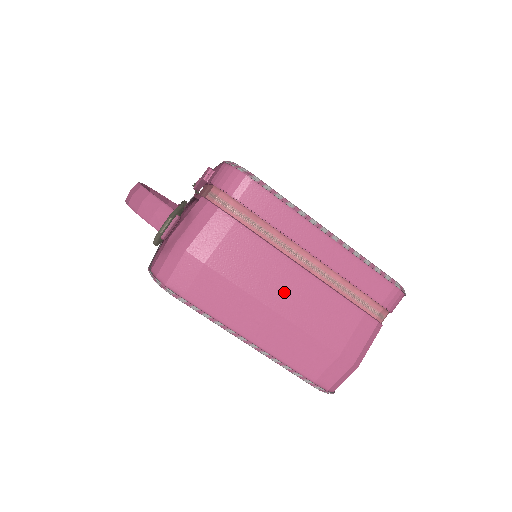
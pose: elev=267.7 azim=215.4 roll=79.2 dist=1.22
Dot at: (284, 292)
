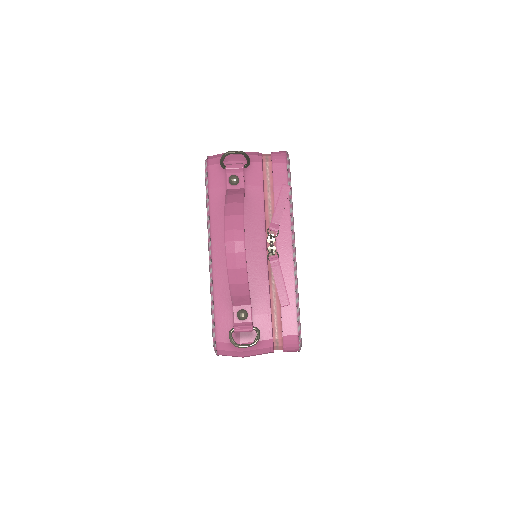
Dot at: occluded
